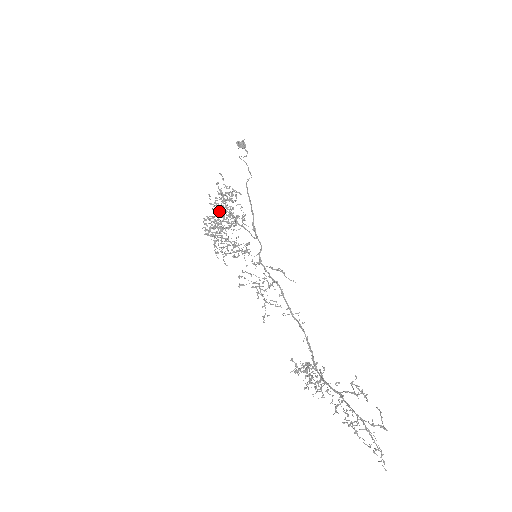
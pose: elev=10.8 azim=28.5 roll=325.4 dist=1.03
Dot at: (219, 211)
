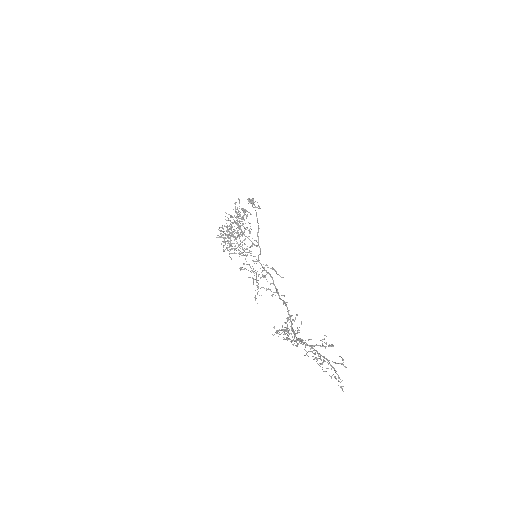
Dot at: occluded
